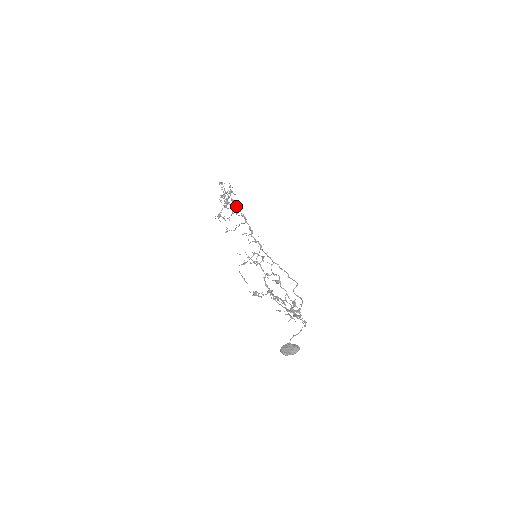
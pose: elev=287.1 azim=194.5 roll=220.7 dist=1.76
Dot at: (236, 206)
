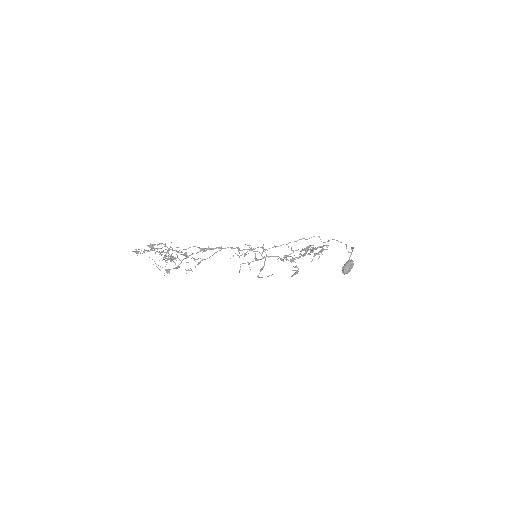
Dot at: (206, 250)
